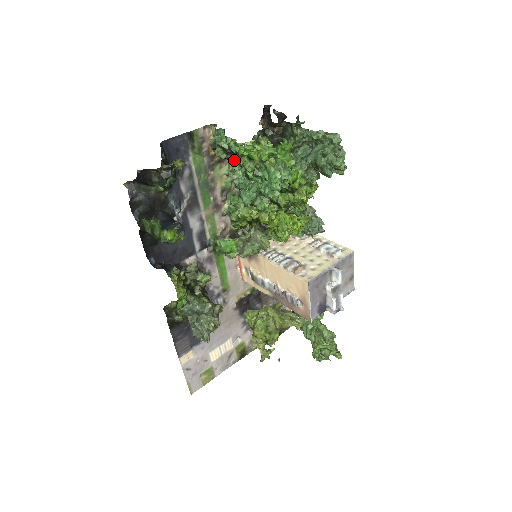
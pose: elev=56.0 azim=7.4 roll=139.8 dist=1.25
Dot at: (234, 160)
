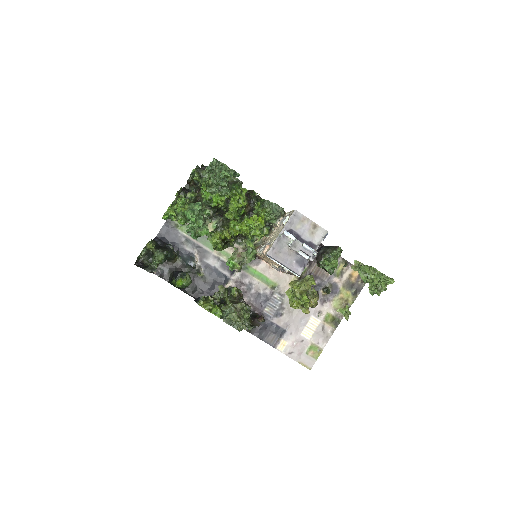
Dot at: occluded
